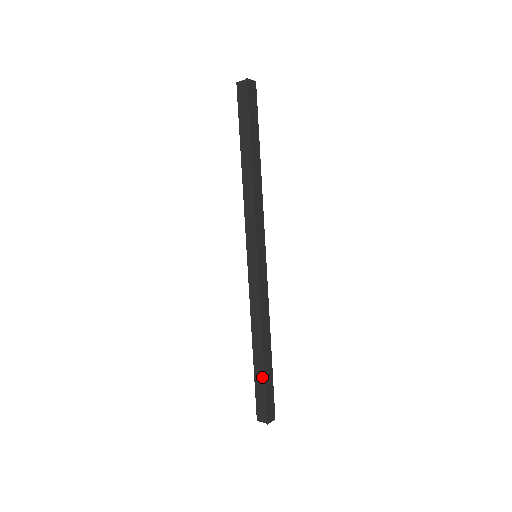
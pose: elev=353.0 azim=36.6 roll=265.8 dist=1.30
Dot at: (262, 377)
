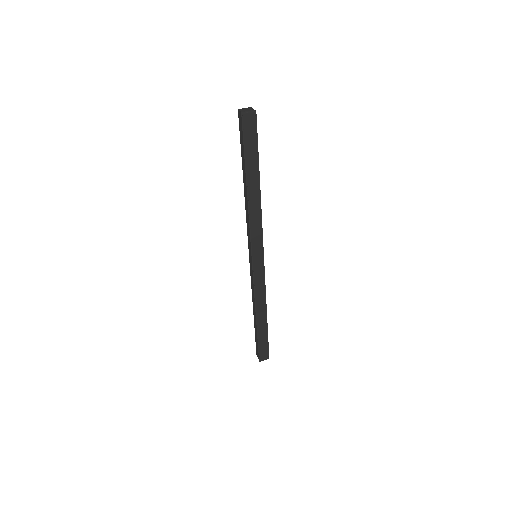
Dot at: (257, 335)
